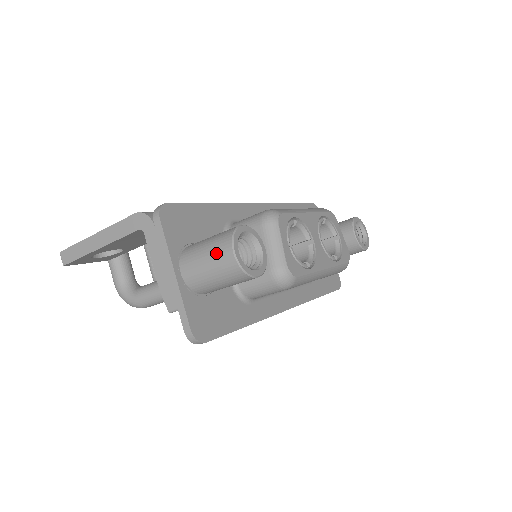
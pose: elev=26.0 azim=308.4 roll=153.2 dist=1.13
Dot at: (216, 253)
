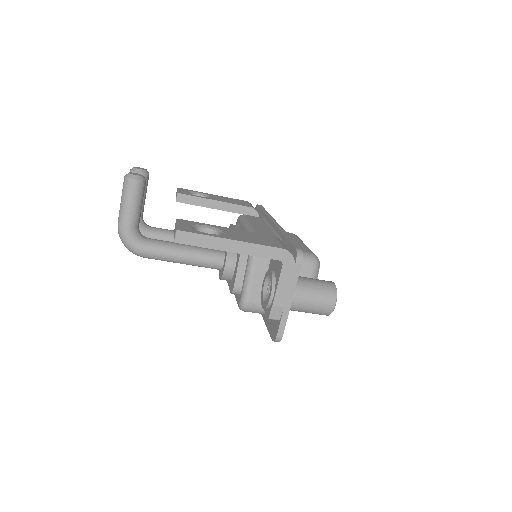
Dot at: (324, 300)
